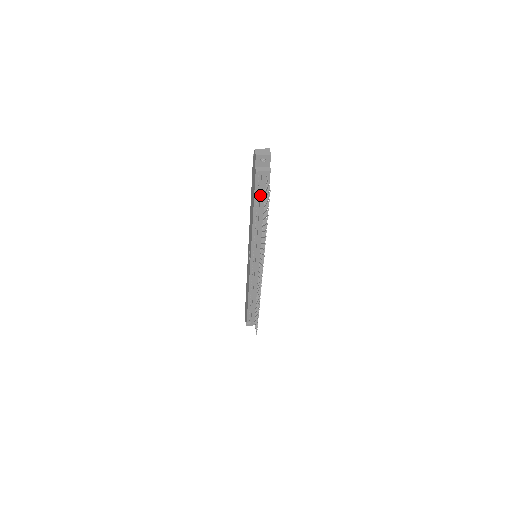
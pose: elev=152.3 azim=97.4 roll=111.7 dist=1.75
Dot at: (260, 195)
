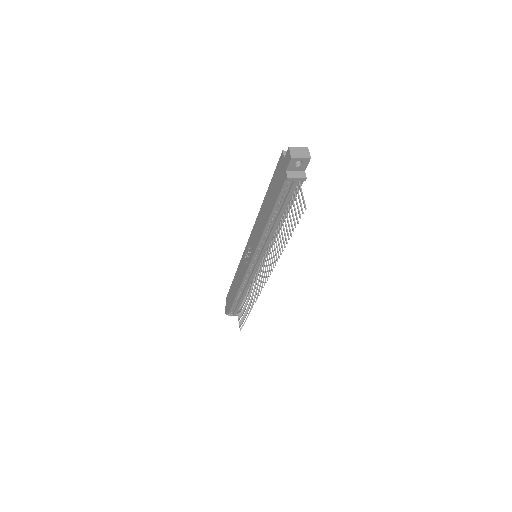
Dot at: (284, 202)
